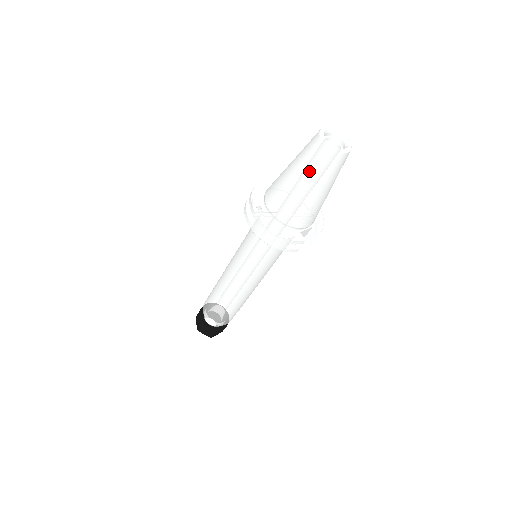
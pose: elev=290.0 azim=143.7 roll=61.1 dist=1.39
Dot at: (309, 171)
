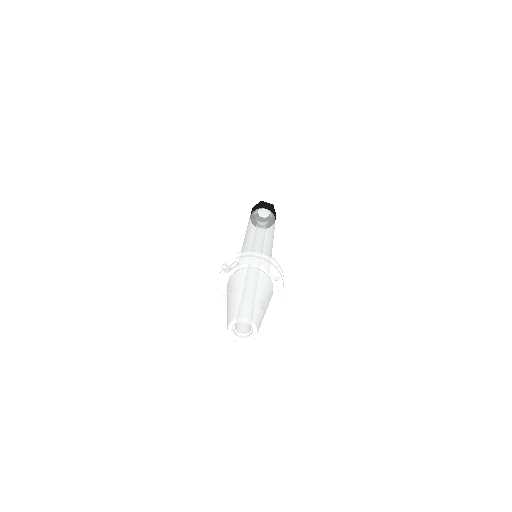
Dot at: occluded
